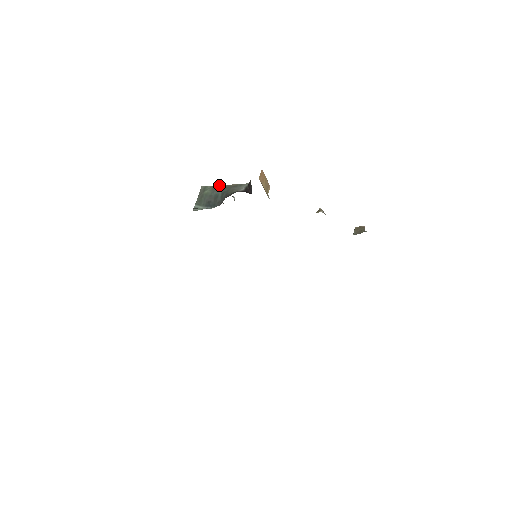
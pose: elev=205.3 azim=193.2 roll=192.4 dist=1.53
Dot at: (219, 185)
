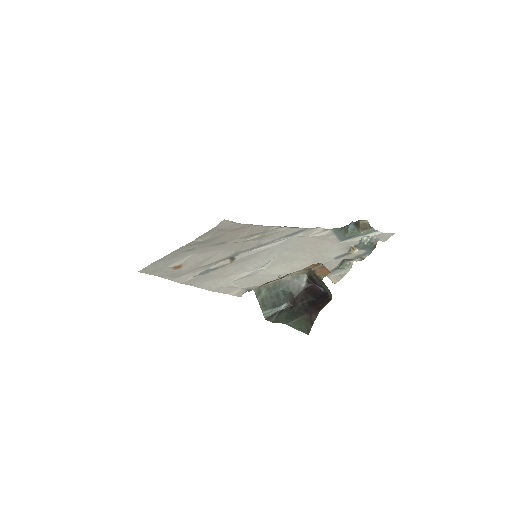
Dot at: (273, 283)
